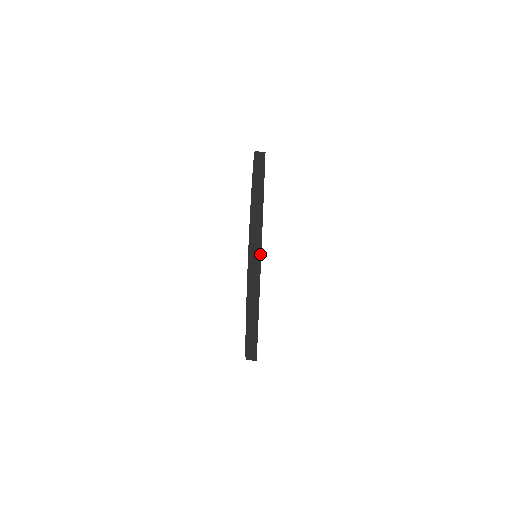
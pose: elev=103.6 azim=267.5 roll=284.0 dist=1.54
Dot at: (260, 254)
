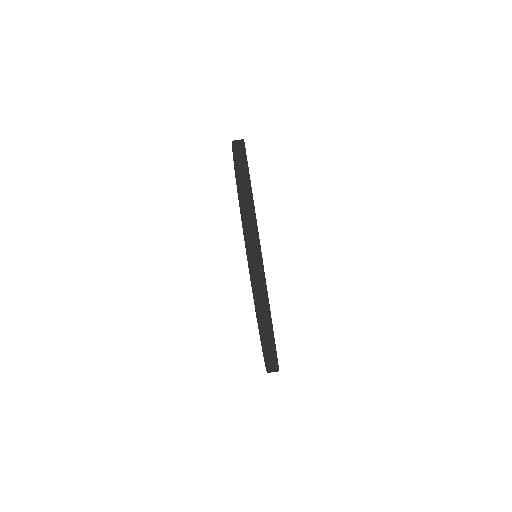
Dot at: (277, 364)
